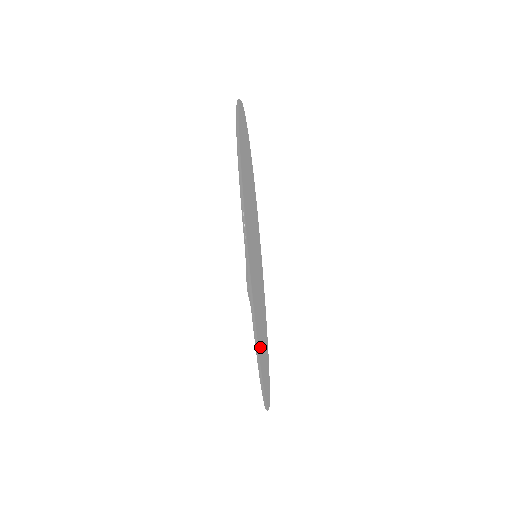
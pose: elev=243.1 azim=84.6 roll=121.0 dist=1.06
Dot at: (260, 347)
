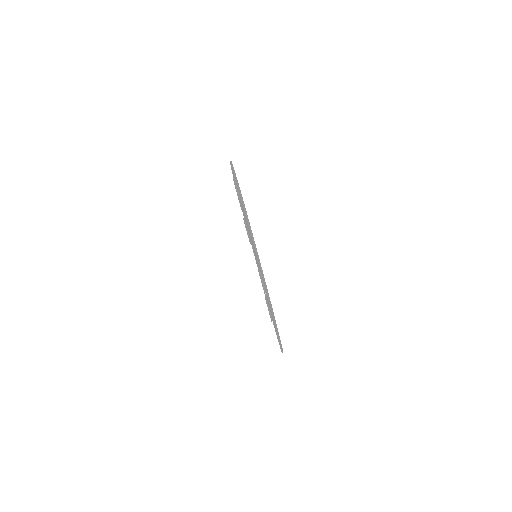
Dot at: occluded
